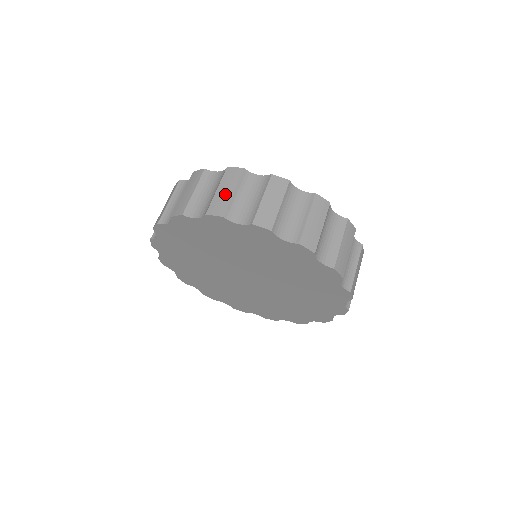
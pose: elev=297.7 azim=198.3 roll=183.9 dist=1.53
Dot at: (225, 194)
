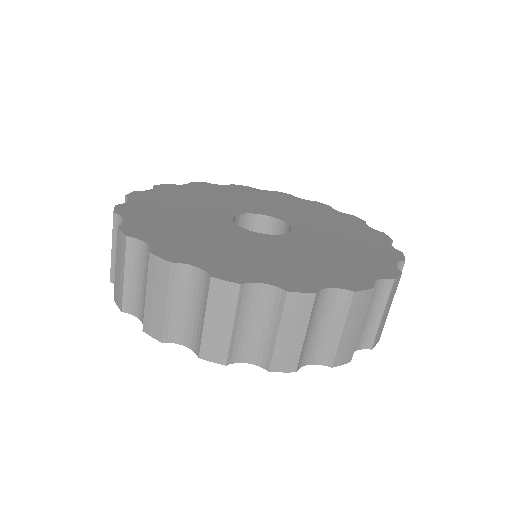
Dot at: (353, 334)
